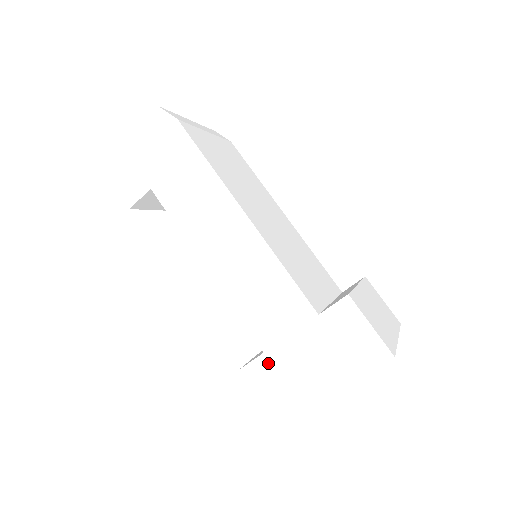
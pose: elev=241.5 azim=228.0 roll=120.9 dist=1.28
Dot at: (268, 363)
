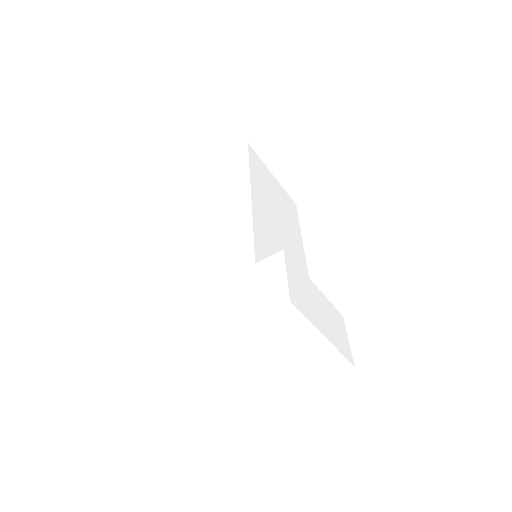
Dot at: (201, 298)
